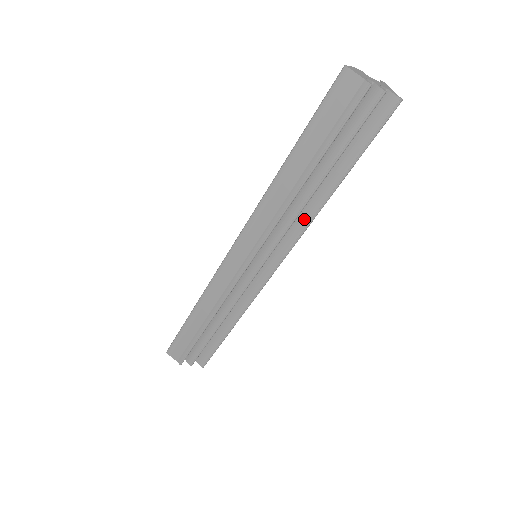
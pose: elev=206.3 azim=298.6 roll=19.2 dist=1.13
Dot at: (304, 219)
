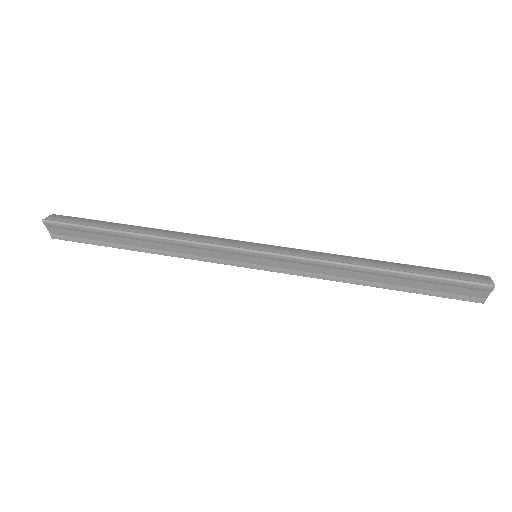
Dot at: occluded
